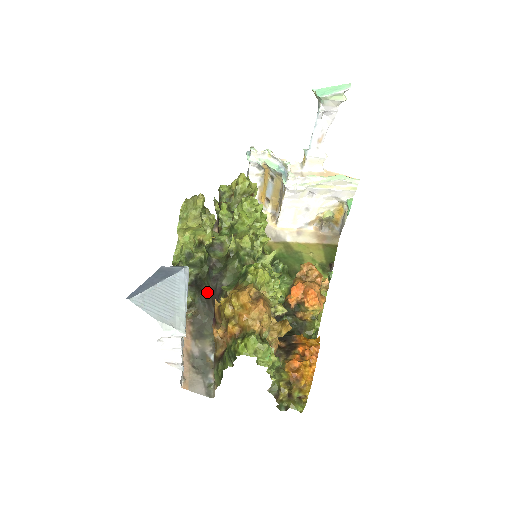
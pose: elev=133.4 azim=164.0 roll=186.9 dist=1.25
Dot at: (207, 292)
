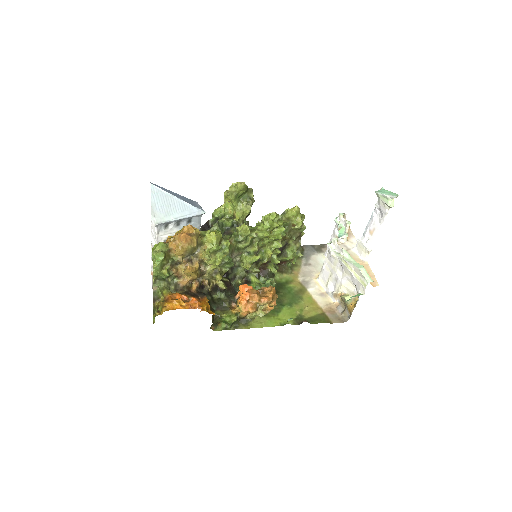
Dot at: occluded
